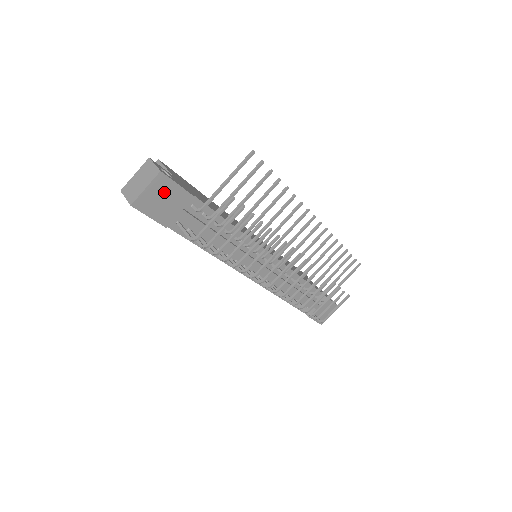
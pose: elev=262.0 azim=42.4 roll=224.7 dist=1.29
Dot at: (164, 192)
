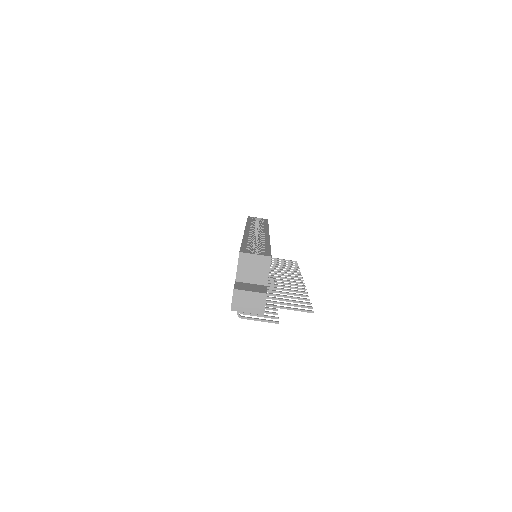
Dot at: occluded
